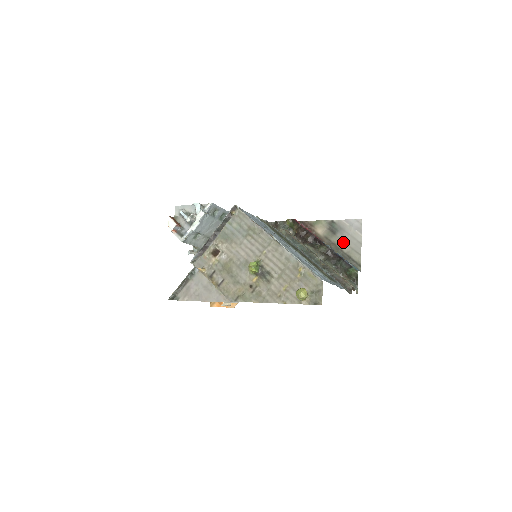
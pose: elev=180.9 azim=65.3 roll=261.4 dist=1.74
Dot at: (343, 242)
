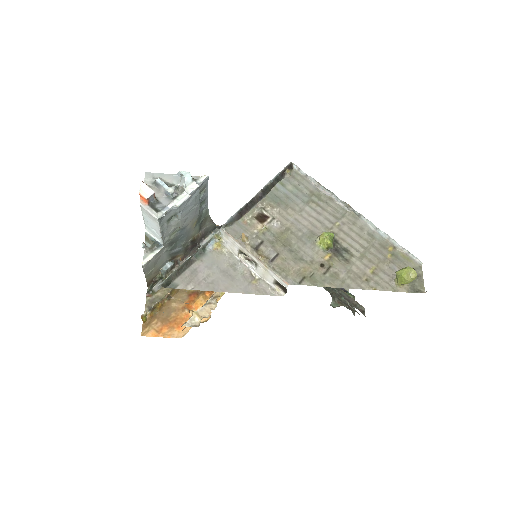
Dot at: occluded
